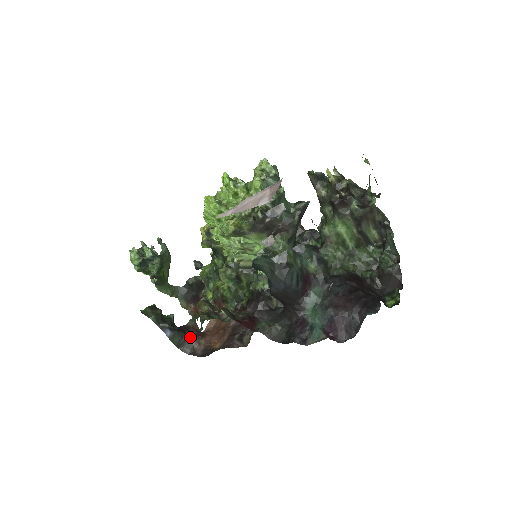
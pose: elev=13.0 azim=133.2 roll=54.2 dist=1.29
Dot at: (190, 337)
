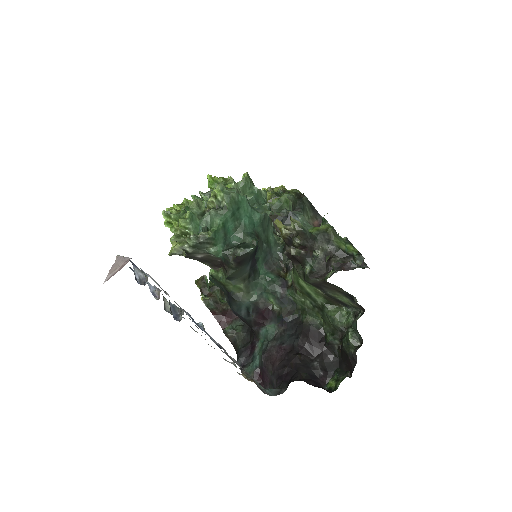
Dot at: occluded
